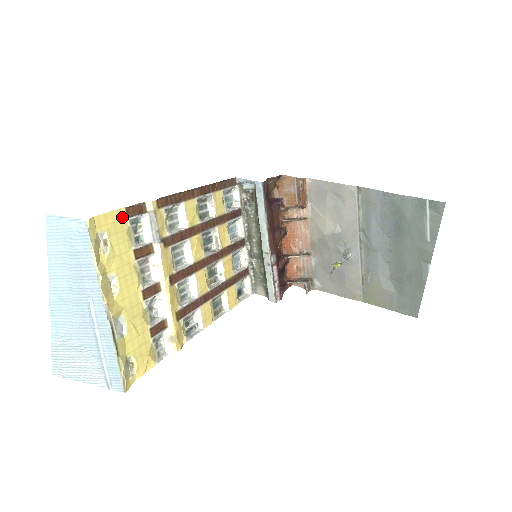
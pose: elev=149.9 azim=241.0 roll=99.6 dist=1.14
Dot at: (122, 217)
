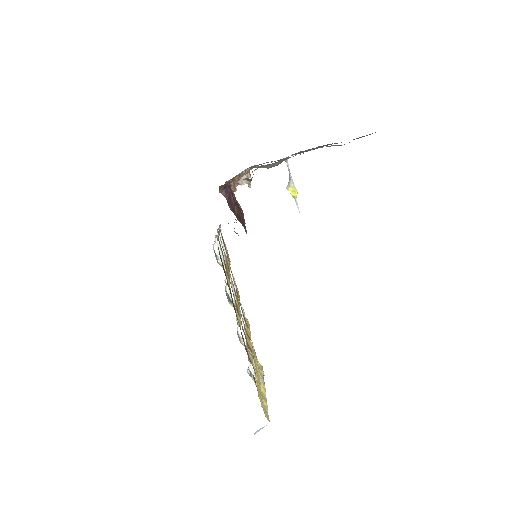
Dot at: (258, 393)
